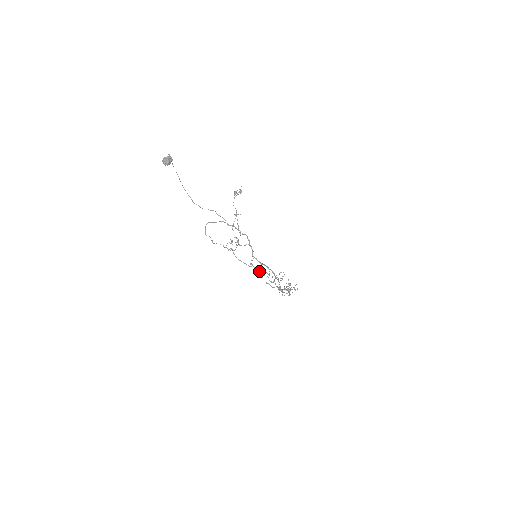
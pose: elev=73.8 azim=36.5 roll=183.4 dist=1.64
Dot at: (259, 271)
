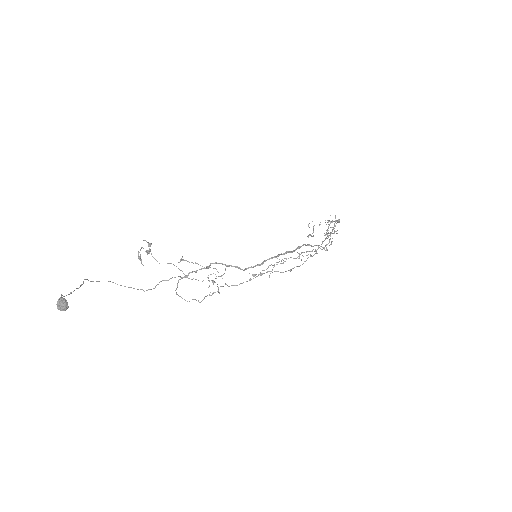
Dot at: occluded
